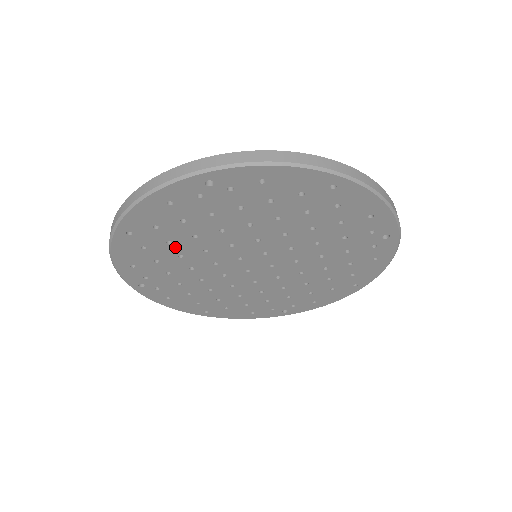
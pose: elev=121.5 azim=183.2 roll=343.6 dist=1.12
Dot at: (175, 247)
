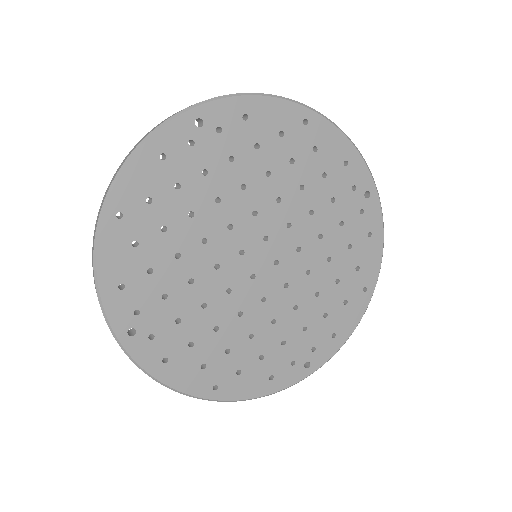
Dot at: (170, 238)
